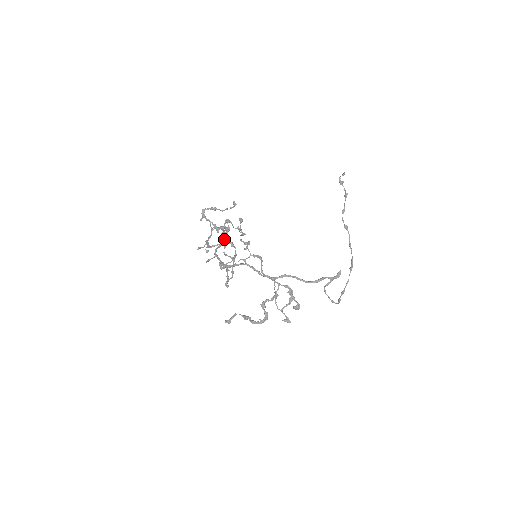
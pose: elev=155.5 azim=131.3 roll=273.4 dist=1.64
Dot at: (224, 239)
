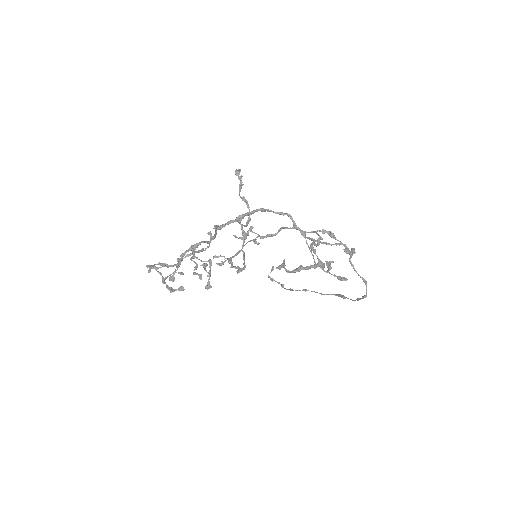
Dot at: (241, 182)
